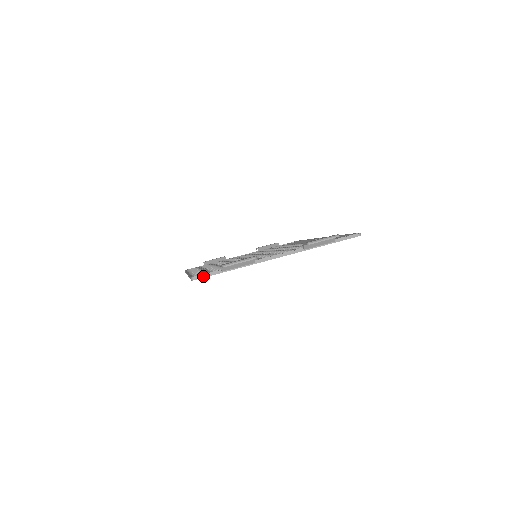
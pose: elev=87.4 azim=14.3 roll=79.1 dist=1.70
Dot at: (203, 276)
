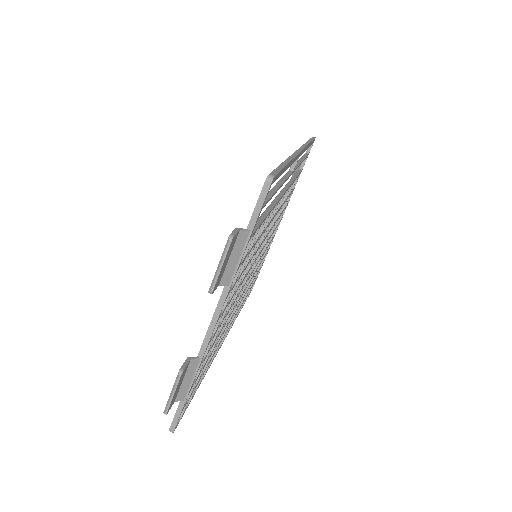
Dot at: (175, 421)
